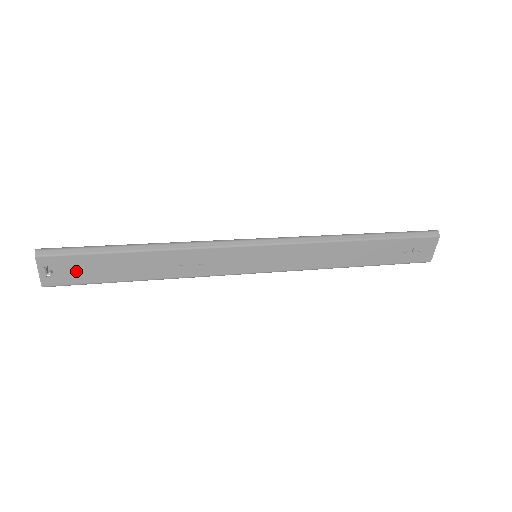
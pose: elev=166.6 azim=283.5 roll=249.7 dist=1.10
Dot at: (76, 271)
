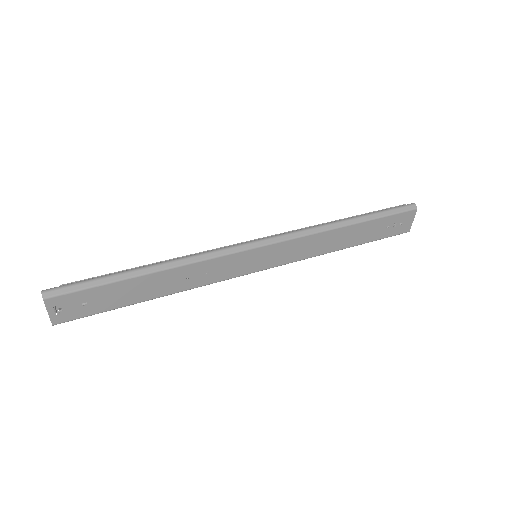
Dot at: (86, 304)
